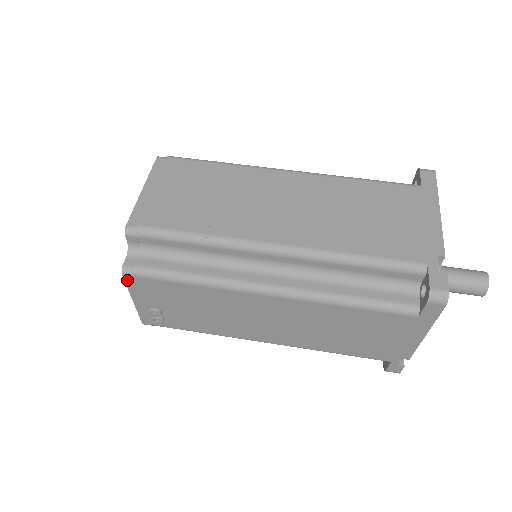
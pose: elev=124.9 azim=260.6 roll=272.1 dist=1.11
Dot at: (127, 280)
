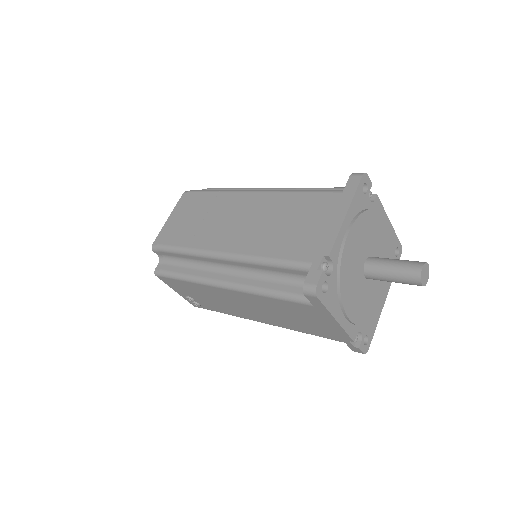
Dot at: (161, 279)
